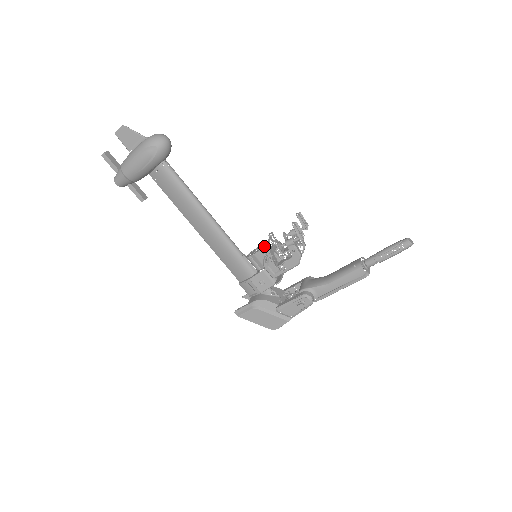
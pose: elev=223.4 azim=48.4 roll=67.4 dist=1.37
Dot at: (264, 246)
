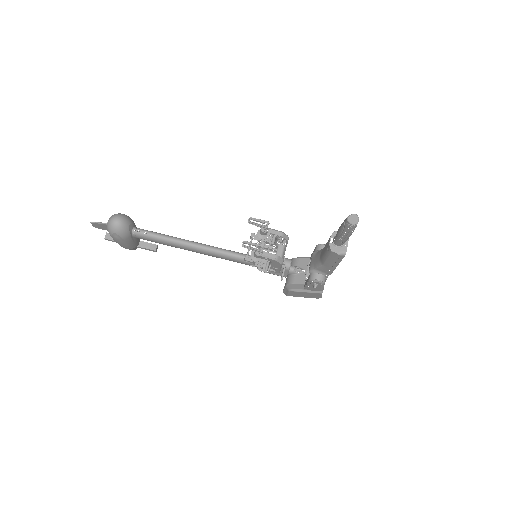
Dot at: (245, 260)
